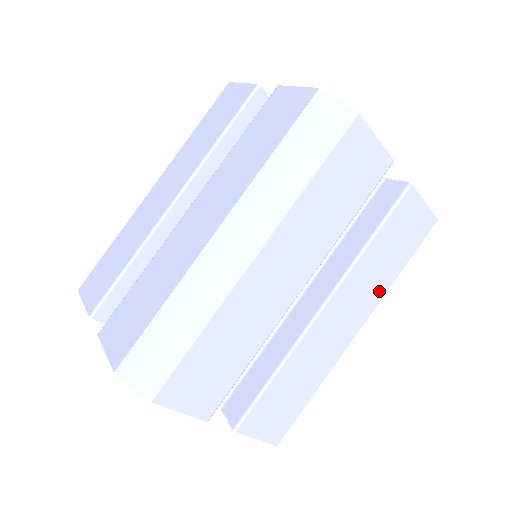
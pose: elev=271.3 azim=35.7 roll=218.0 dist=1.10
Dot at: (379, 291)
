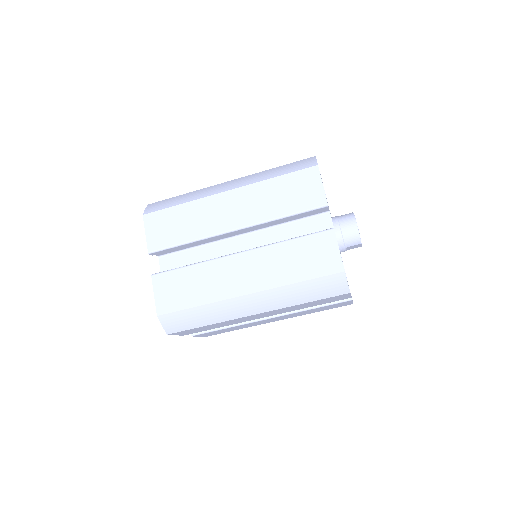
Dot at: (300, 315)
